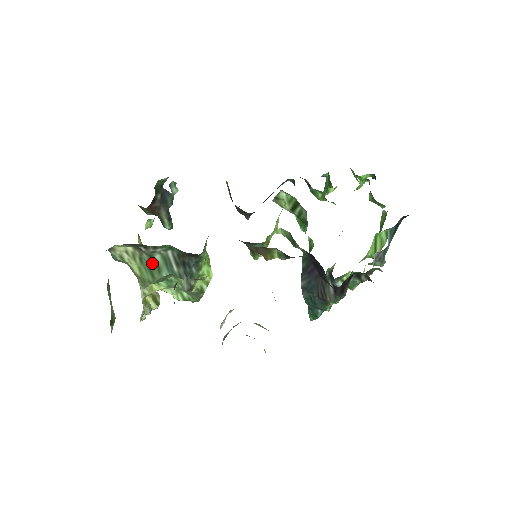
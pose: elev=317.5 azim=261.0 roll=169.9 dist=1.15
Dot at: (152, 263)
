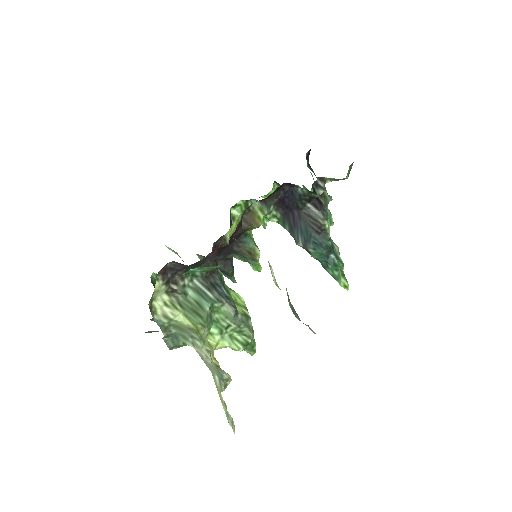
Dot at: (191, 303)
